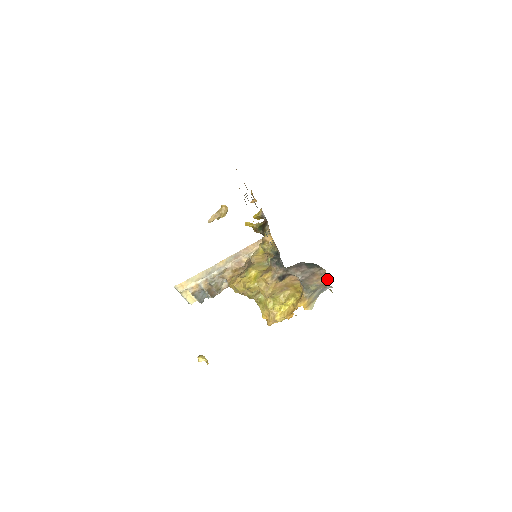
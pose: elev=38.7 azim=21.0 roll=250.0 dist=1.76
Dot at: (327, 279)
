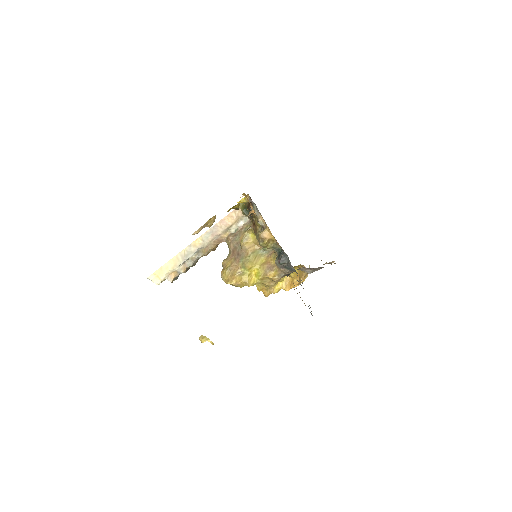
Dot at: (332, 262)
